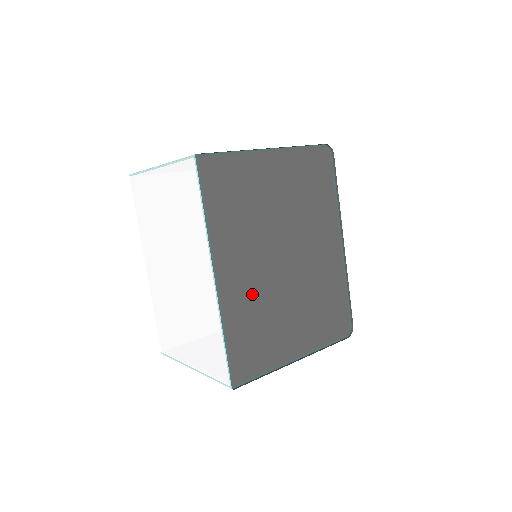
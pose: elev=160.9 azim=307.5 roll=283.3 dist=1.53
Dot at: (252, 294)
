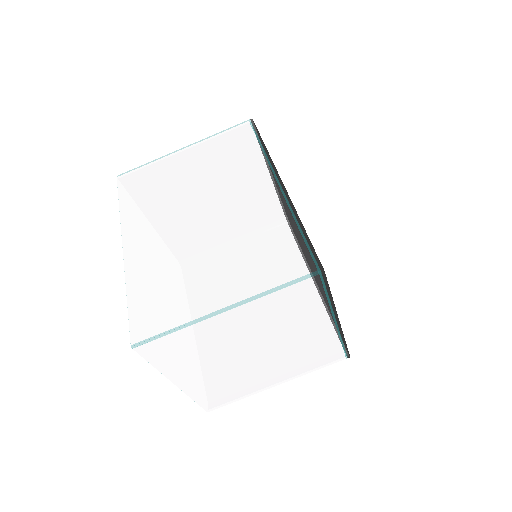
Dot at: occluded
